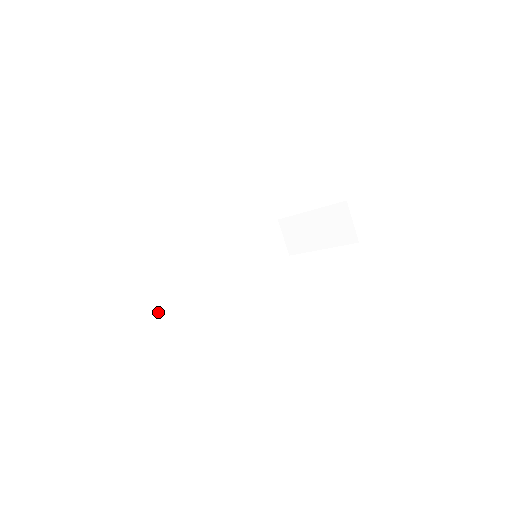
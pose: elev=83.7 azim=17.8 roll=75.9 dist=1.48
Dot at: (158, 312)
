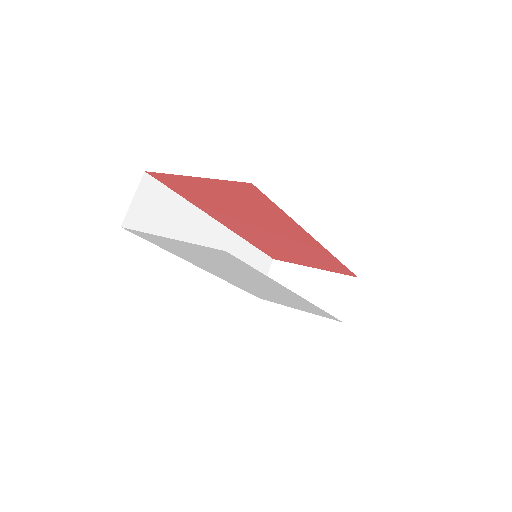
Dot at: (130, 226)
